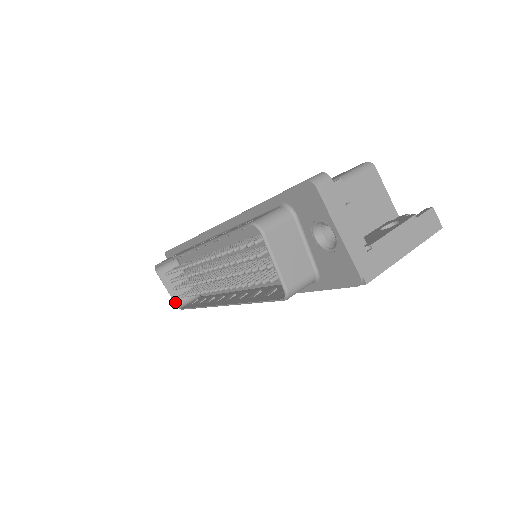
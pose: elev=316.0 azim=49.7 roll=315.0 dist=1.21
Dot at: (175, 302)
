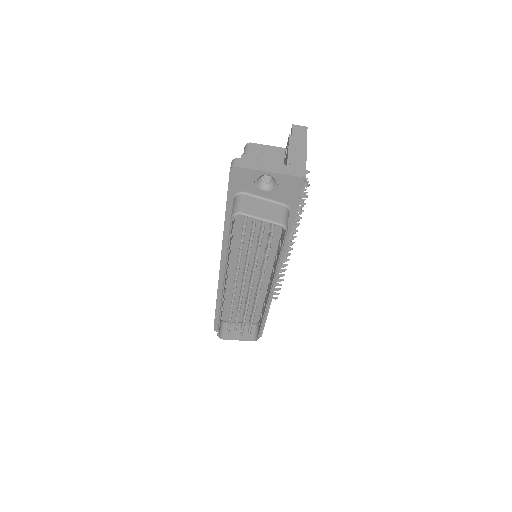
Dot at: occluded
